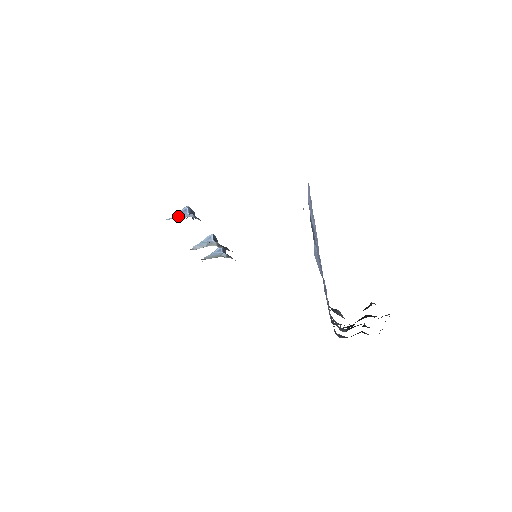
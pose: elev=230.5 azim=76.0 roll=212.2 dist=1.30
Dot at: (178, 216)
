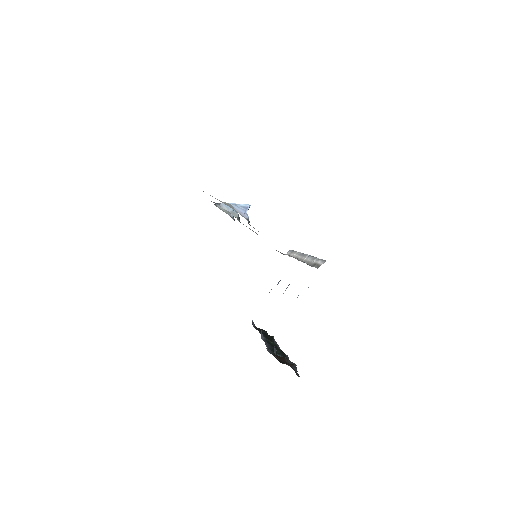
Dot at: (239, 209)
